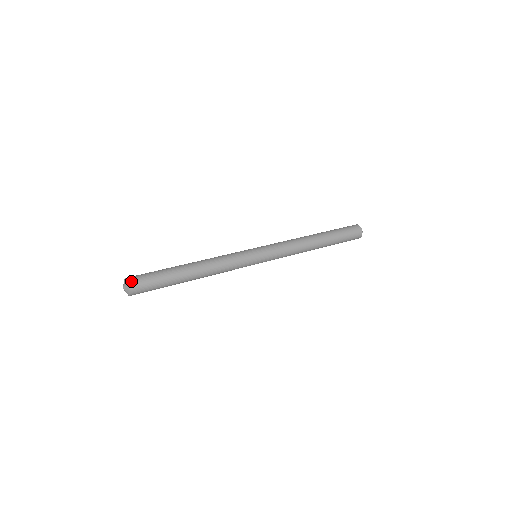
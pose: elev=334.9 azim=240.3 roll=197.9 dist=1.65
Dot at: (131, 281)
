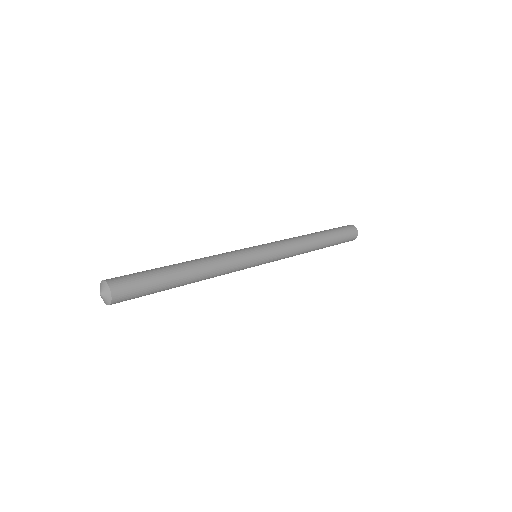
Dot at: (115, 289)
